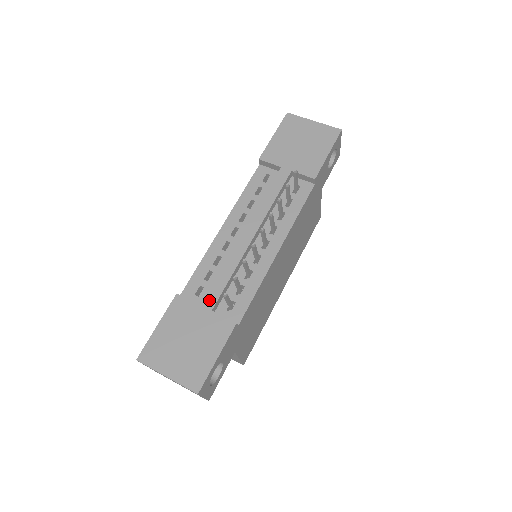
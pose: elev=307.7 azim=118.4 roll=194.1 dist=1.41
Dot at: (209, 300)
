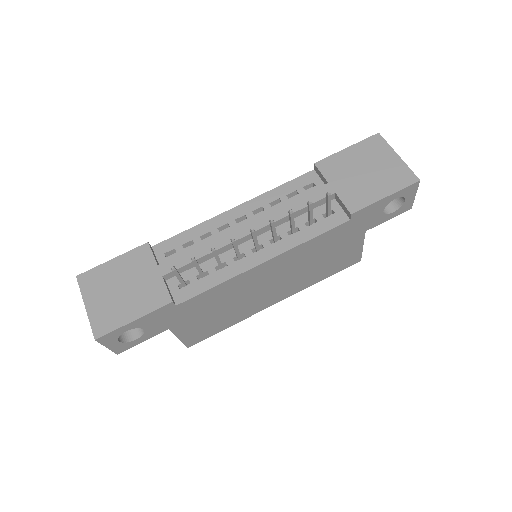
Dot at: (168, 265)
